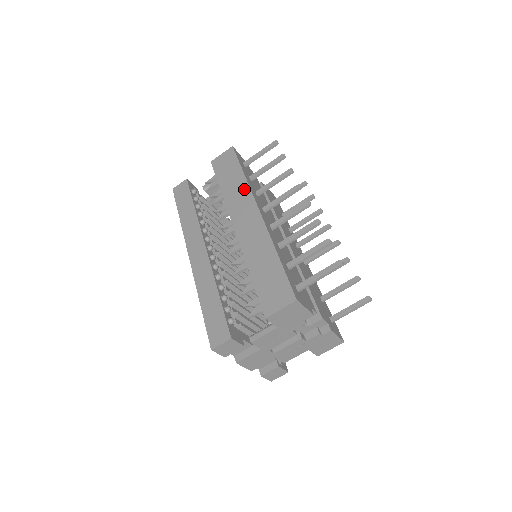
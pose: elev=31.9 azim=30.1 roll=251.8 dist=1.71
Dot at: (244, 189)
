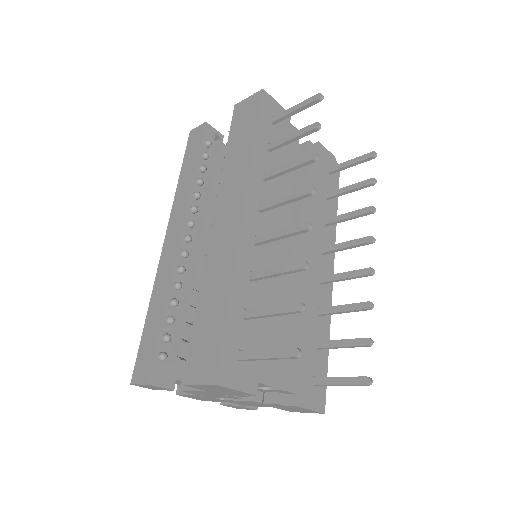
Dot at: (244, 169)
